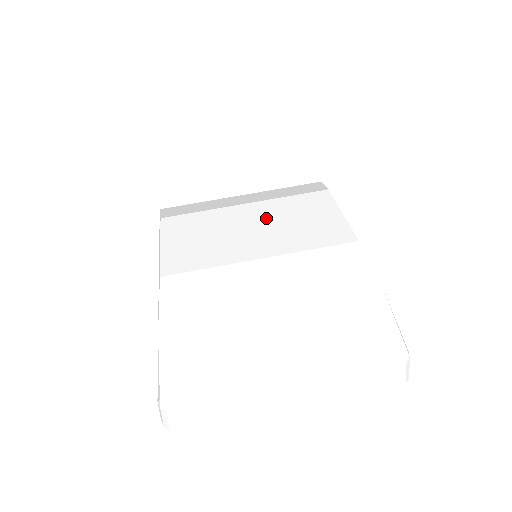
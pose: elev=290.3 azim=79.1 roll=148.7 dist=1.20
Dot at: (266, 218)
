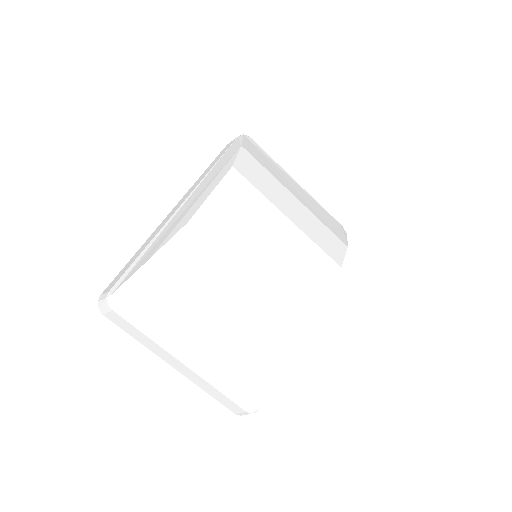
Dot at: (287, 248)
